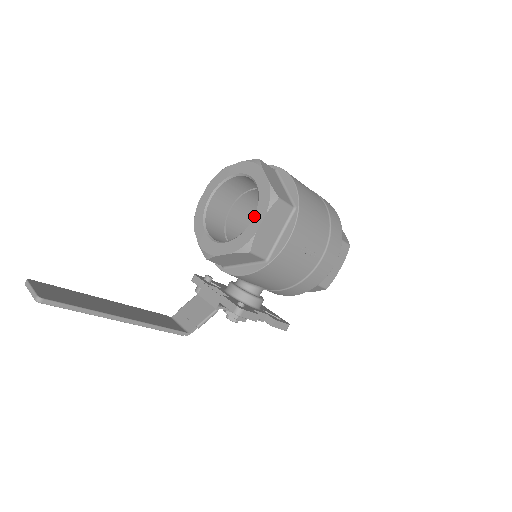
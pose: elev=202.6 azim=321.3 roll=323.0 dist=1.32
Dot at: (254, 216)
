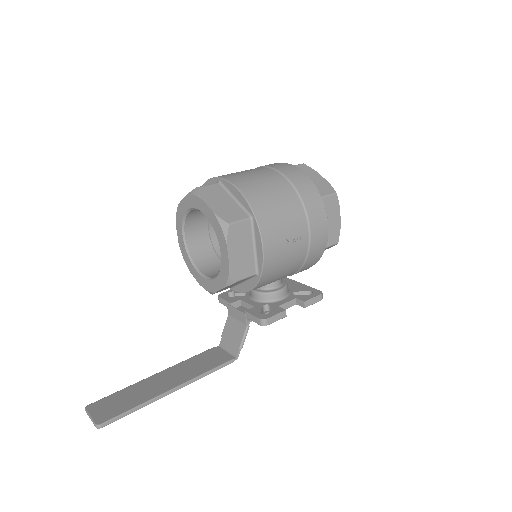
Dot at: (220, 250)
